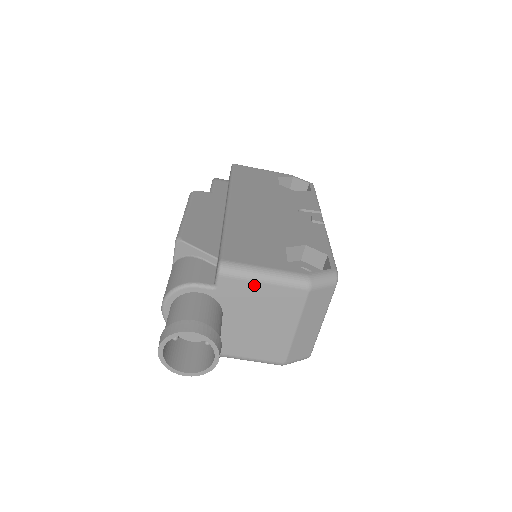
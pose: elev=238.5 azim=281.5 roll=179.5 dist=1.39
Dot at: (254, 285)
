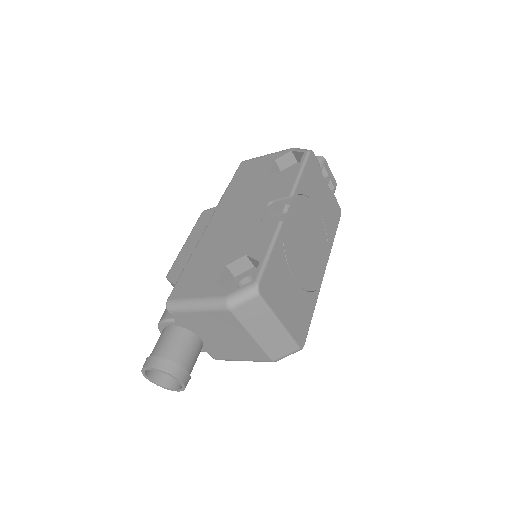
Dot at: (194, 314)
